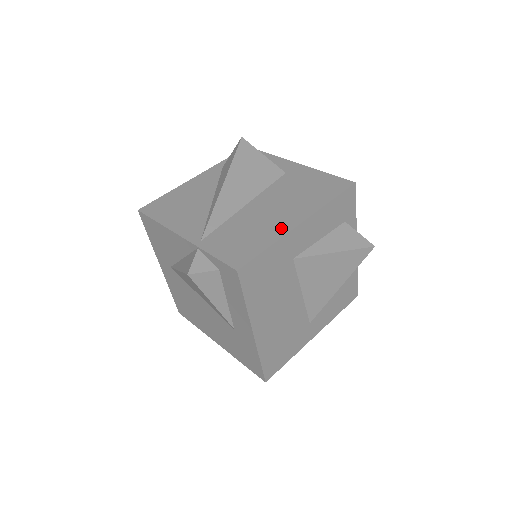
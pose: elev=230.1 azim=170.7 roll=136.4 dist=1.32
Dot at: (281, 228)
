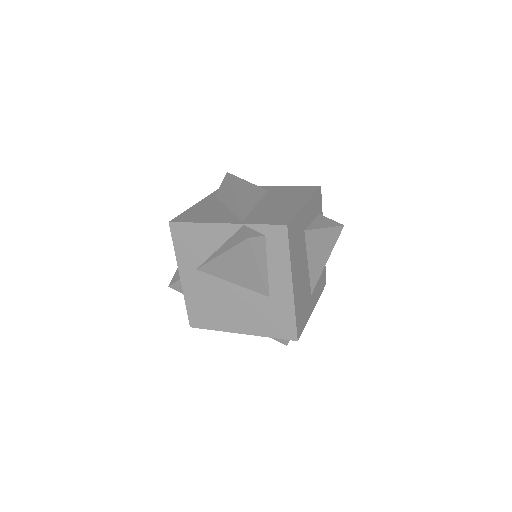
Dot at: (295, 207)
